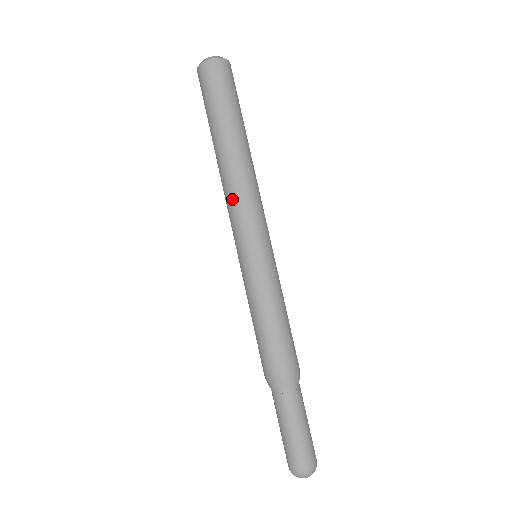
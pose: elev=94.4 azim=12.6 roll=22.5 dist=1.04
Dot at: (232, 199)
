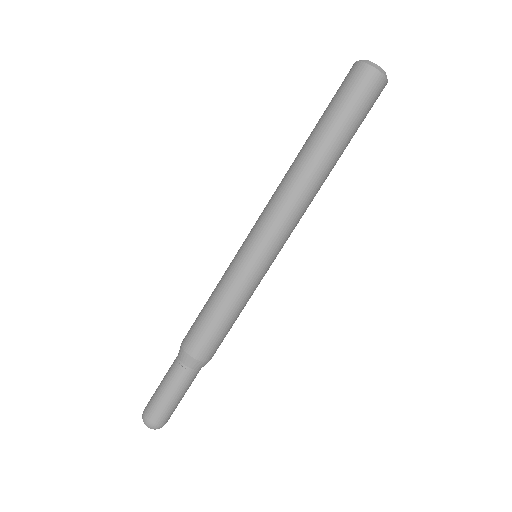
Dot at: (293, 210)
